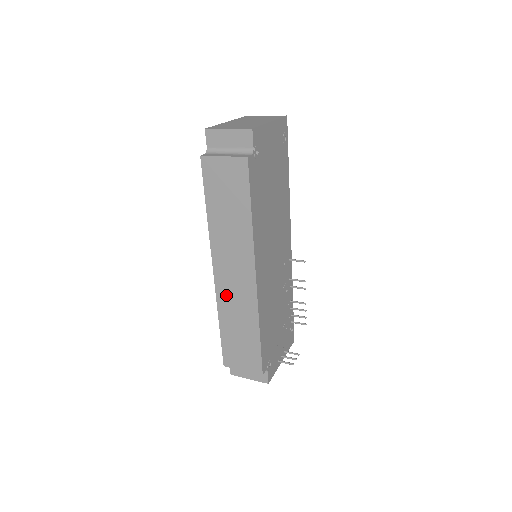
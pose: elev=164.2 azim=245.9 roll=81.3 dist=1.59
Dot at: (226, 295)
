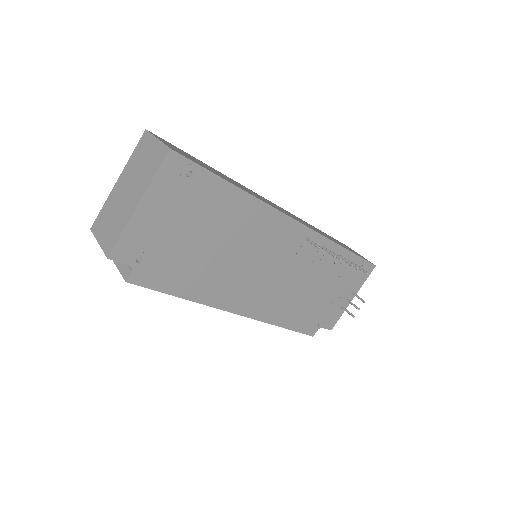
Dot at: occluded
